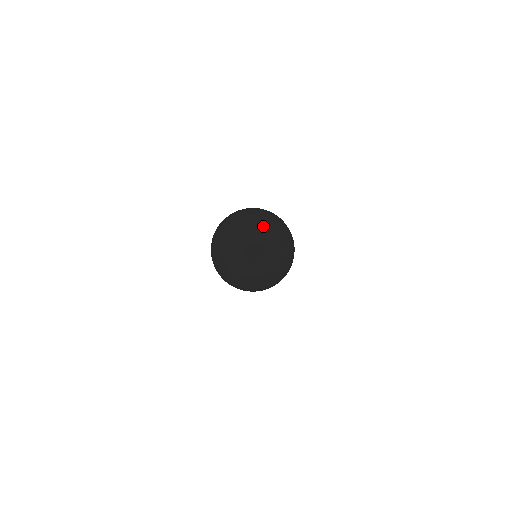
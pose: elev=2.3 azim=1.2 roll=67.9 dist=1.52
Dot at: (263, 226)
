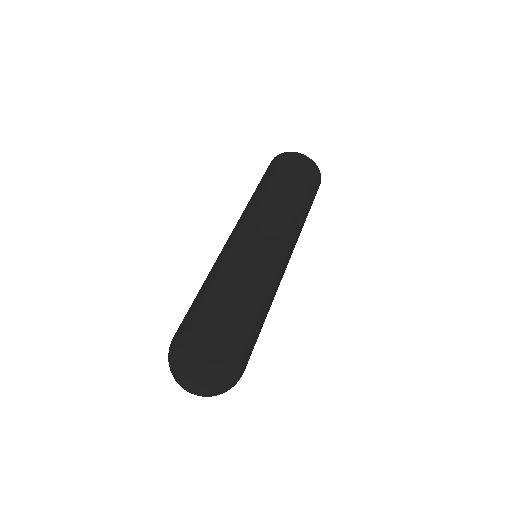
Dot at: (189, 373)
